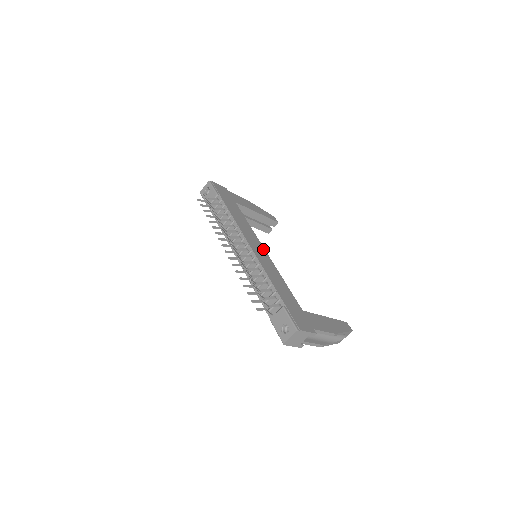
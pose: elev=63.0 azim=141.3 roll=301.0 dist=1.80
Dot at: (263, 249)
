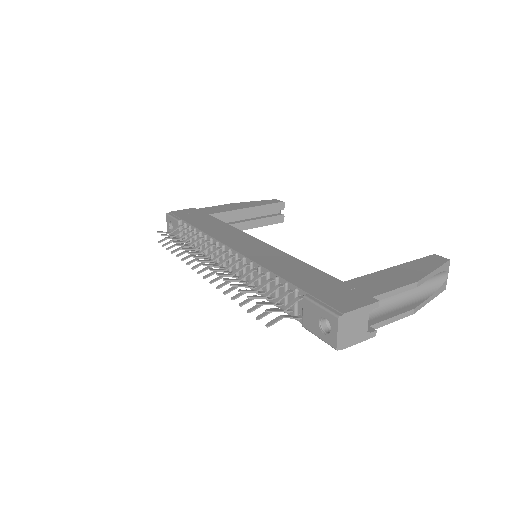
Dot at: (257, 241)
